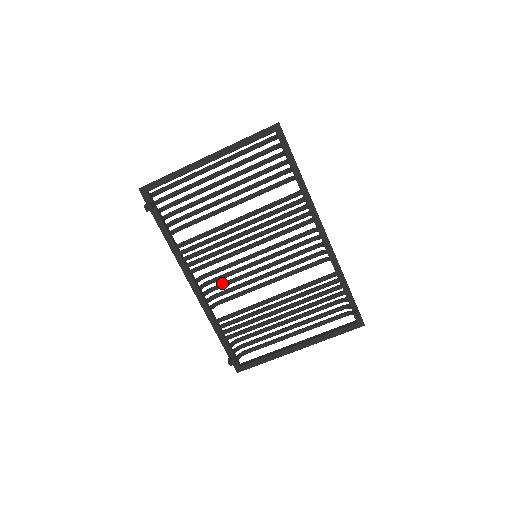
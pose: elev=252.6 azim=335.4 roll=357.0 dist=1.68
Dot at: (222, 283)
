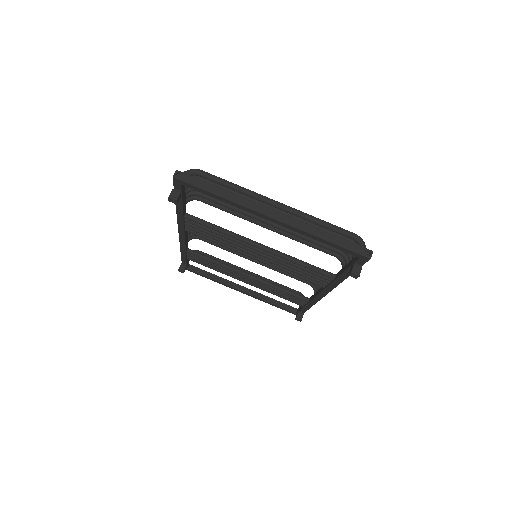
Dot at: occluded
